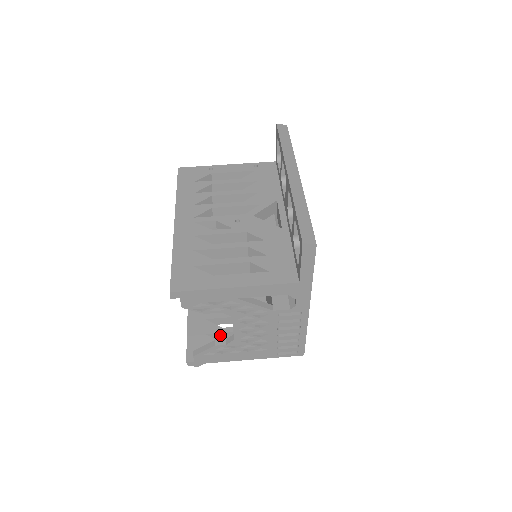
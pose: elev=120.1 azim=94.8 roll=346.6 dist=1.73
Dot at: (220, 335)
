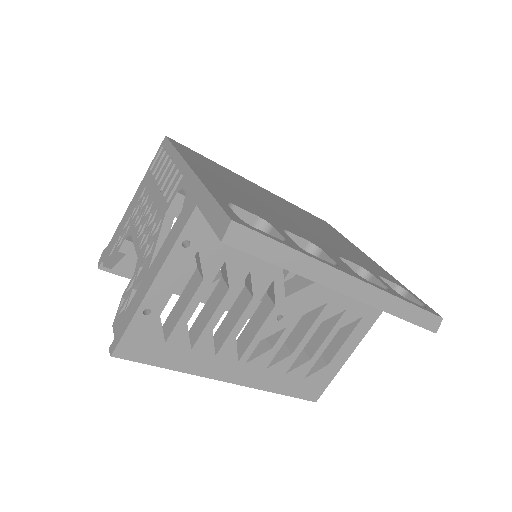
Dot at: occluded
